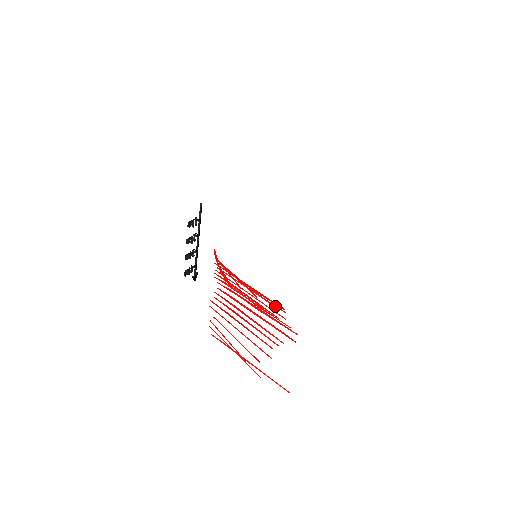
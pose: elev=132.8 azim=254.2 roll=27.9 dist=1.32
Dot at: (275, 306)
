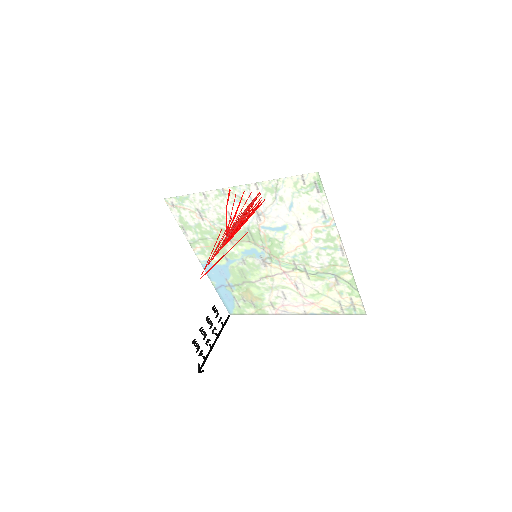
Dot at: (255, 200)
